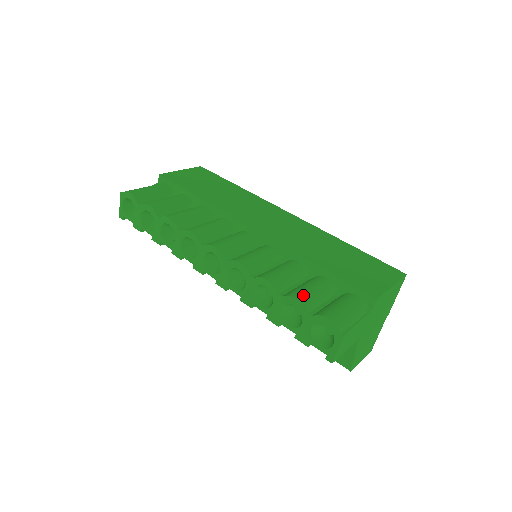
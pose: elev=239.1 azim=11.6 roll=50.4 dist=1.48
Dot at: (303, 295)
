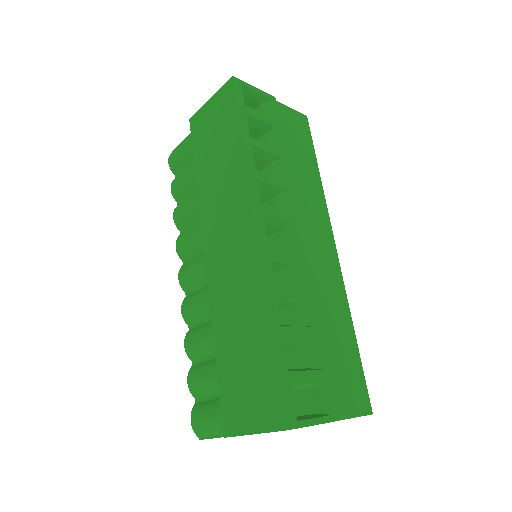
Dot at: (193, 381)
